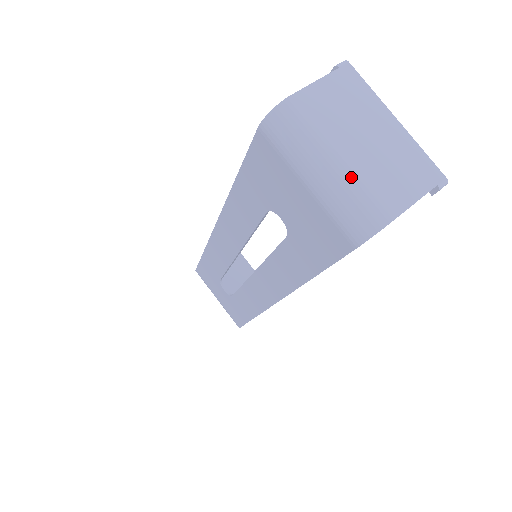
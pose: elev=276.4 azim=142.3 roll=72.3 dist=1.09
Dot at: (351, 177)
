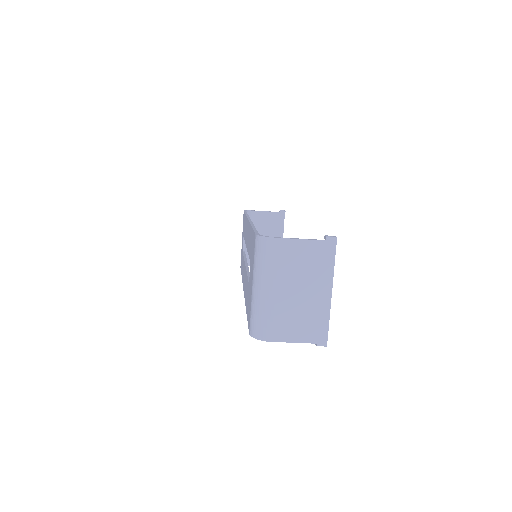
Dot at: (271, 305)
